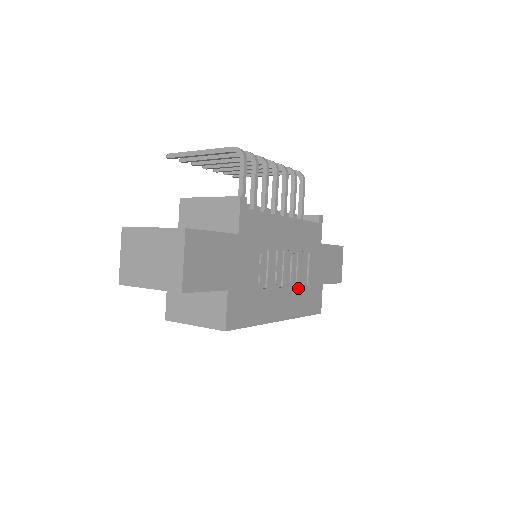
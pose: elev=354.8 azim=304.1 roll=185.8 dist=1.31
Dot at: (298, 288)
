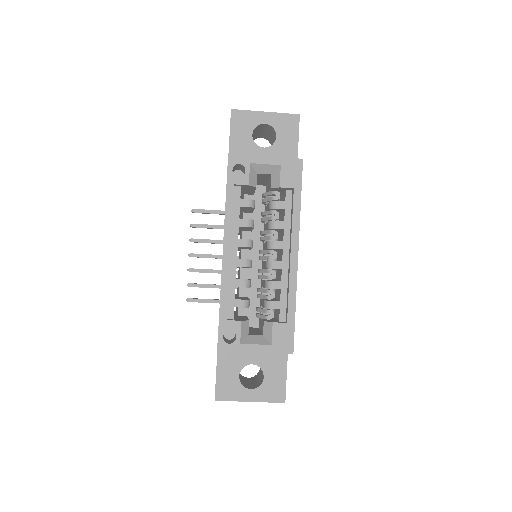
Dot at: occluded
